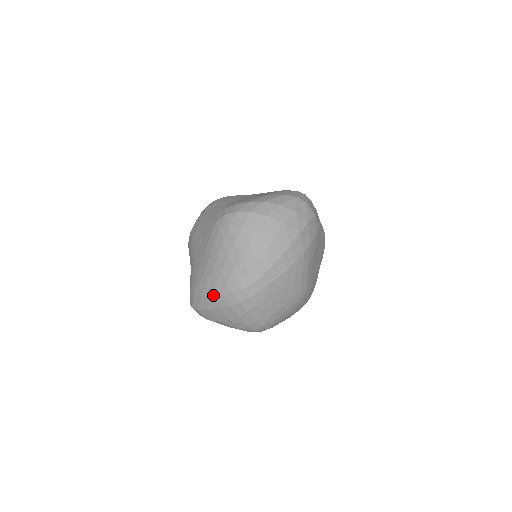
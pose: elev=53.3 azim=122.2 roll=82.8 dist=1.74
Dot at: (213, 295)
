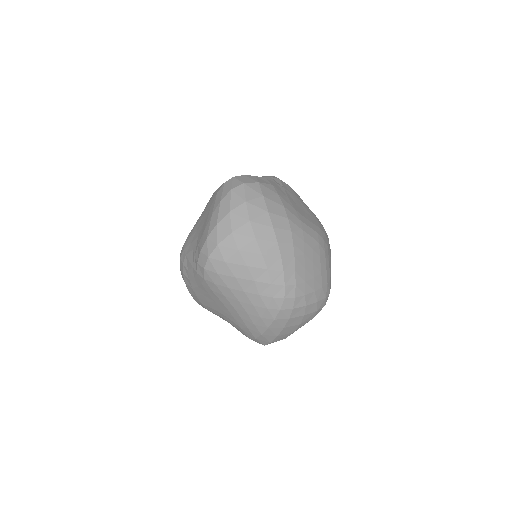
Dot at: (269, 326)
